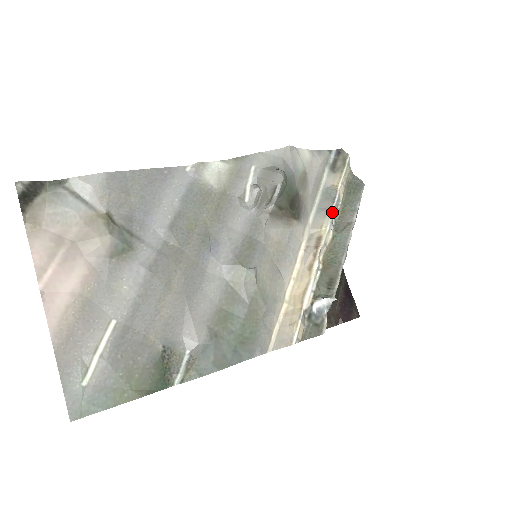
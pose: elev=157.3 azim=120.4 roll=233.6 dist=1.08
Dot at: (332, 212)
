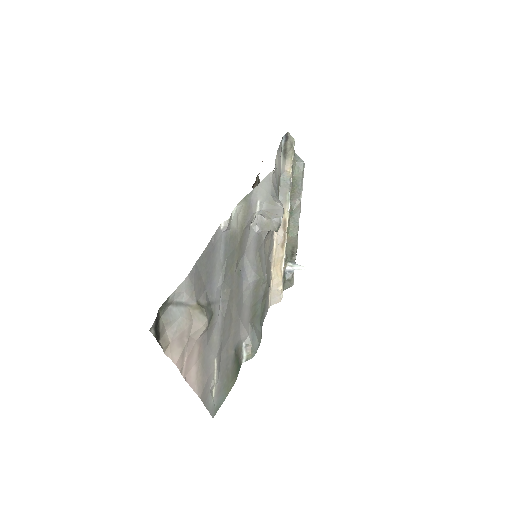
Dot at: occluded
